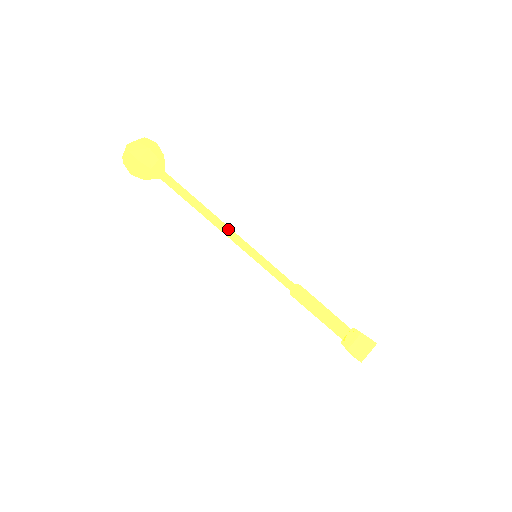
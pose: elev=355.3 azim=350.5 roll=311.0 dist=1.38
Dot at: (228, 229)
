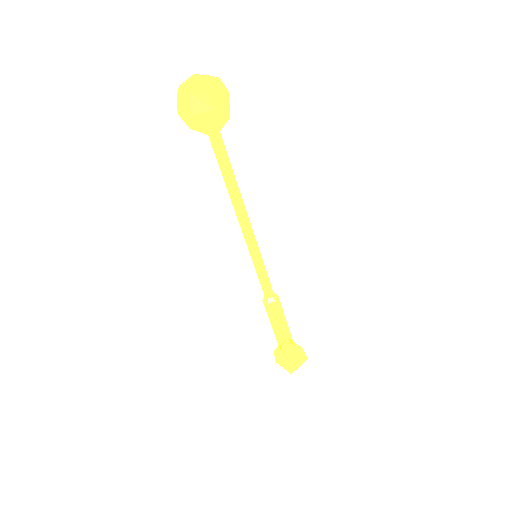
Dot at: (248, 221)
